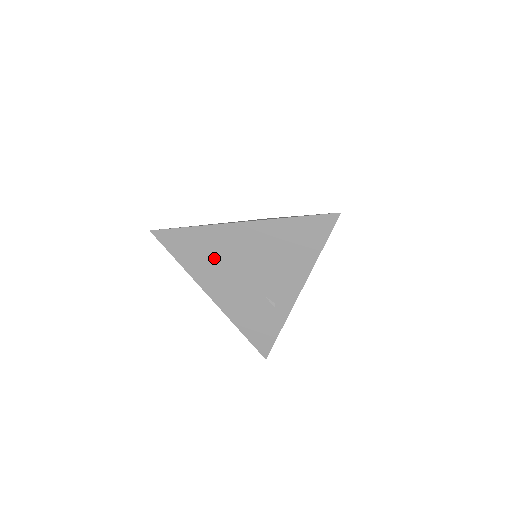
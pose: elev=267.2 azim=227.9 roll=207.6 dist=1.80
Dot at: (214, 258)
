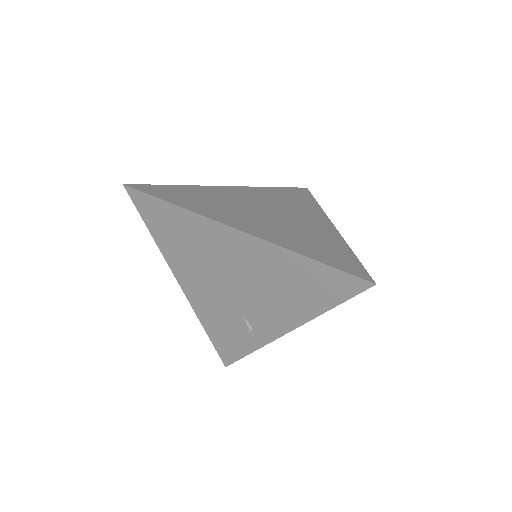
Dot at: (194, 251)
